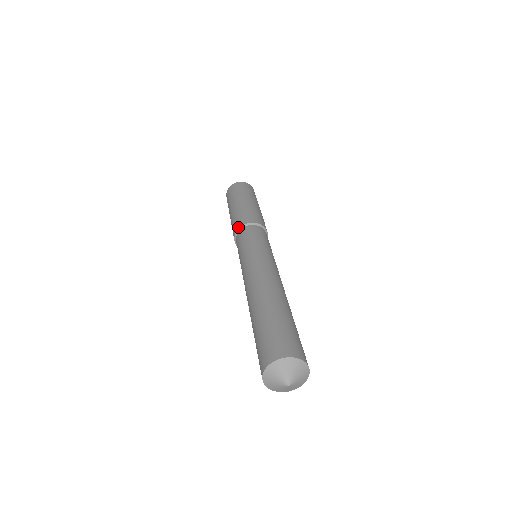
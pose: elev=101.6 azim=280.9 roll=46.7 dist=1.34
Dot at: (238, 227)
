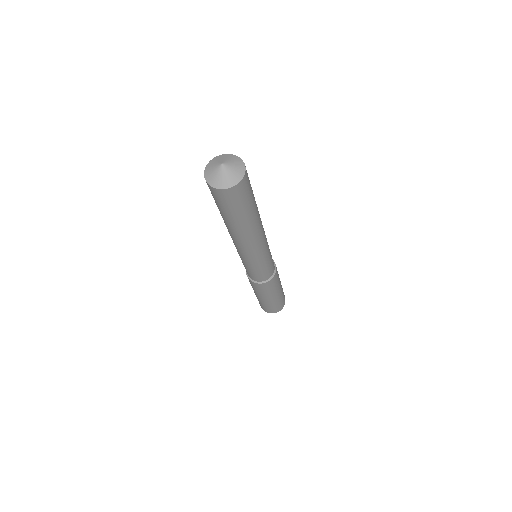
Dot at: occluded
